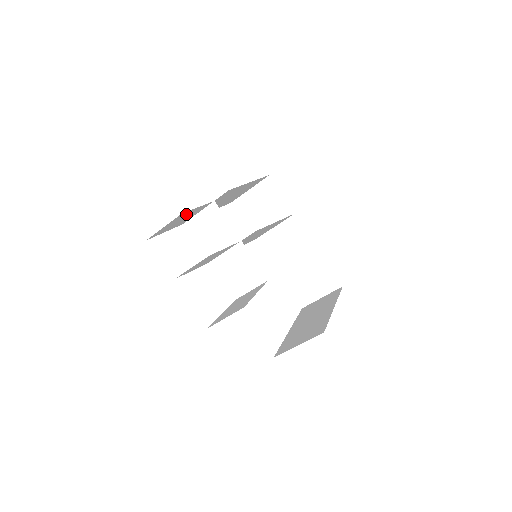
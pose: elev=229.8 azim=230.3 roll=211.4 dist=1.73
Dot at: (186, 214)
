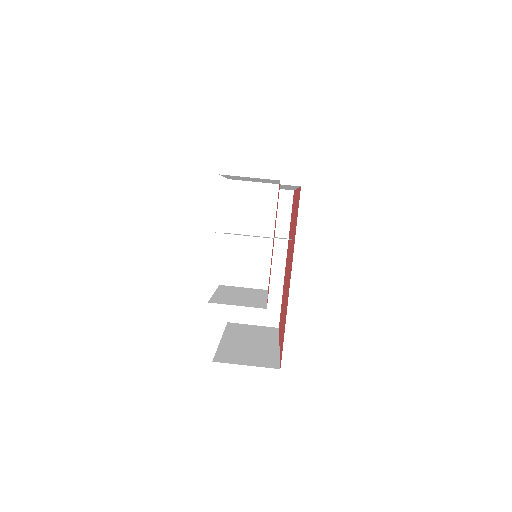
Dot at: occluded
